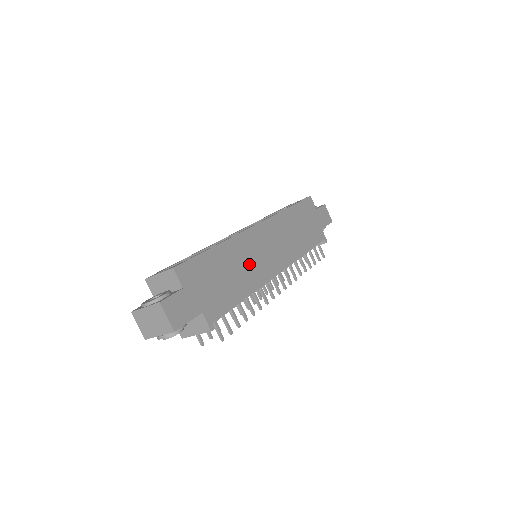
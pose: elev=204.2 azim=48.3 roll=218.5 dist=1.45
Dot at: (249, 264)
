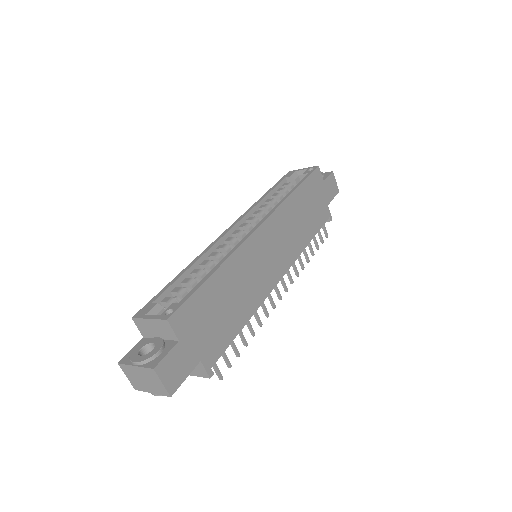
Dot at: (251, 280)
